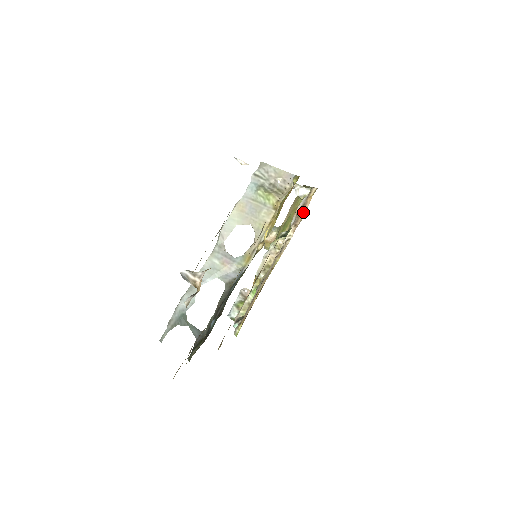
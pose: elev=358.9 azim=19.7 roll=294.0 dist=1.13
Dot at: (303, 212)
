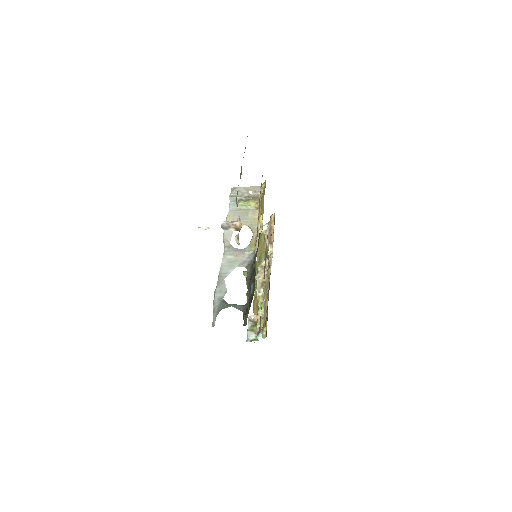
Dot at: (272, 233)
